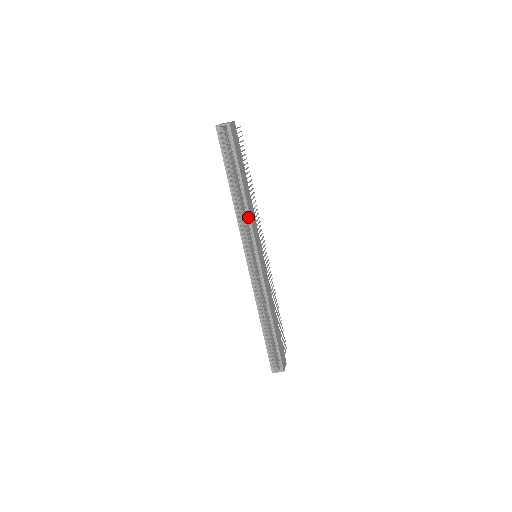
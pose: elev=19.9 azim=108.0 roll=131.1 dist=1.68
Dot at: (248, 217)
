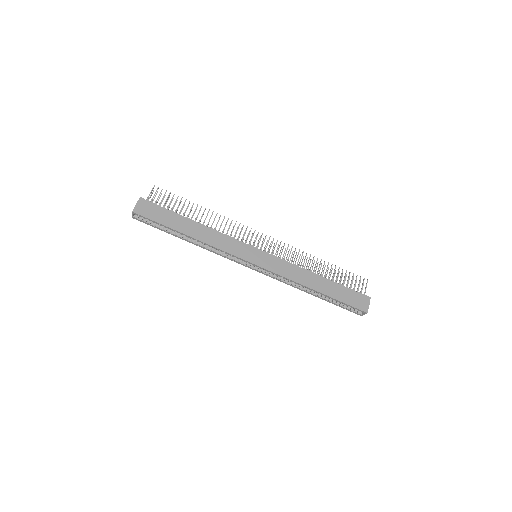
Dot at: occluded
